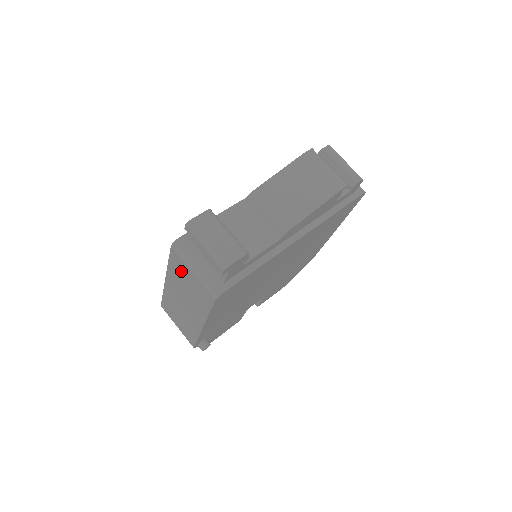
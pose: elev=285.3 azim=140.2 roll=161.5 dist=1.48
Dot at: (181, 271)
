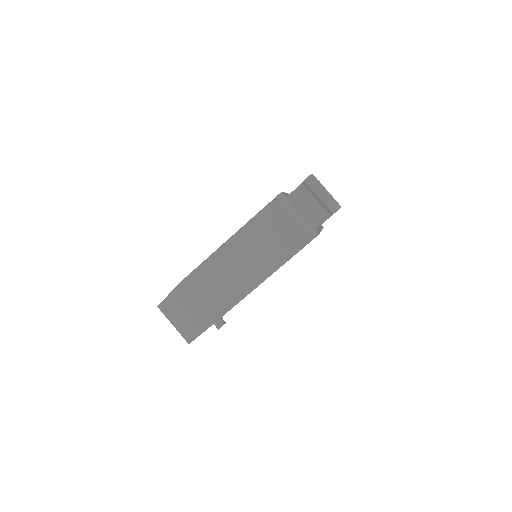
Dot at: (274, 220)
